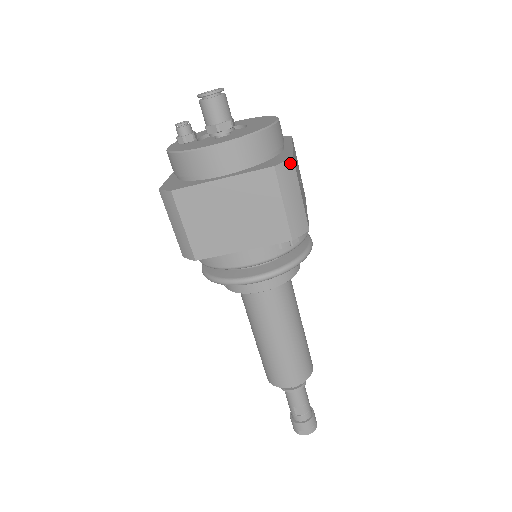
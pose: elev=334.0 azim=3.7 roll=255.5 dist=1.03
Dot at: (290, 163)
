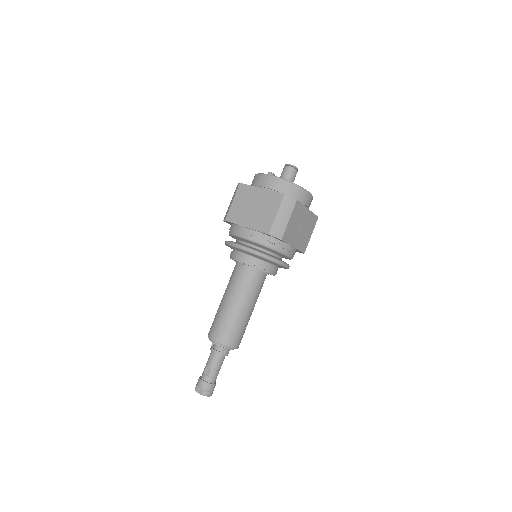
Dot at: (294, 200)
